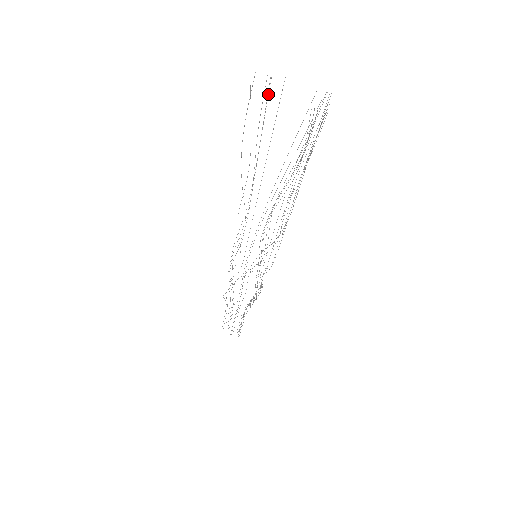
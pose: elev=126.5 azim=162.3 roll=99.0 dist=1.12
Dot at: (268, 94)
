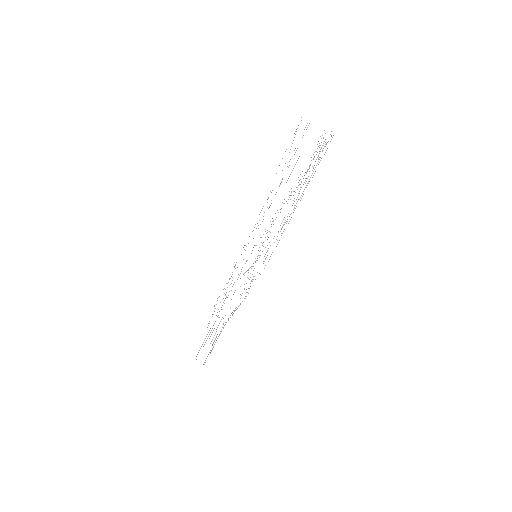
Dot at: occluded
